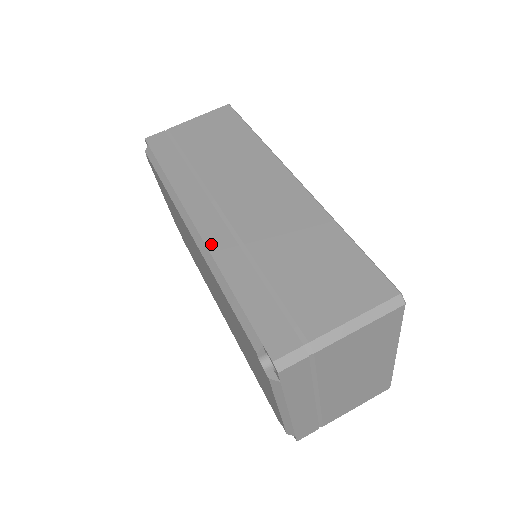
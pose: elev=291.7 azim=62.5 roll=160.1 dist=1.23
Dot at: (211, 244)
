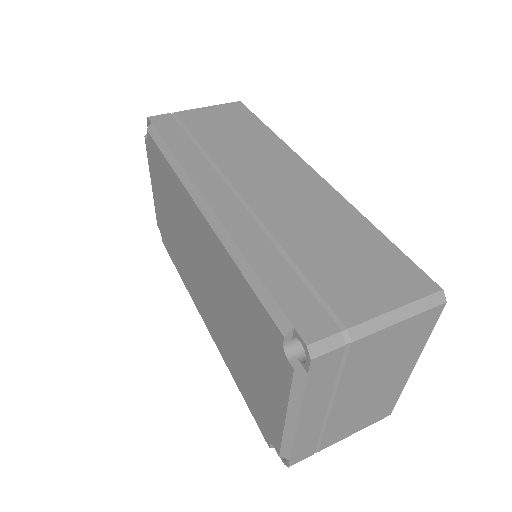
Dot at: (226, 221)
